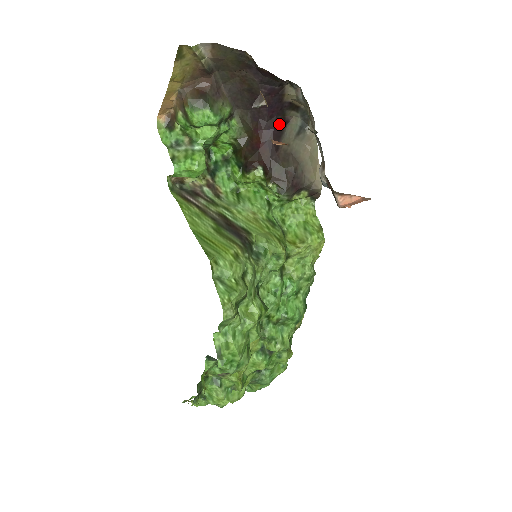
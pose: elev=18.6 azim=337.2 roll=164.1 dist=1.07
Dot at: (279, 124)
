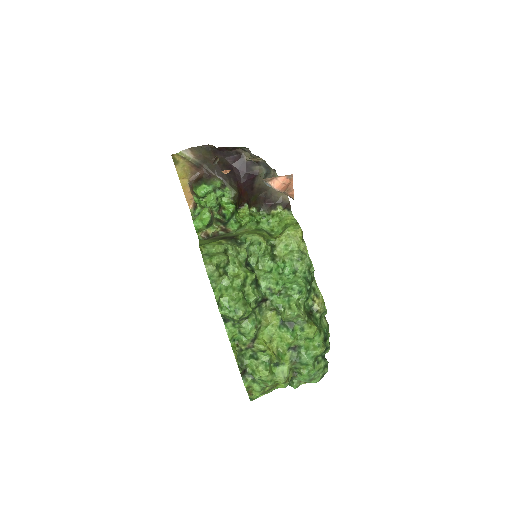
Dot at: (251, 176)
